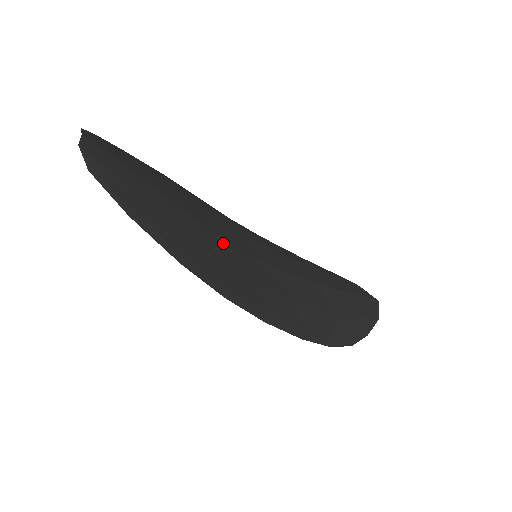
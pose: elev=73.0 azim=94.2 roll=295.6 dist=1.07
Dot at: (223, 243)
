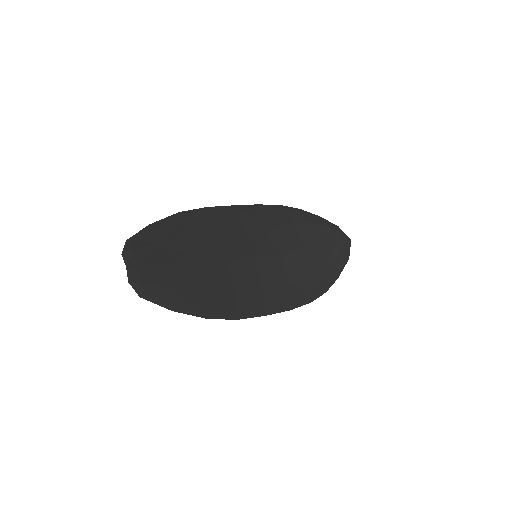
Dot at: (232, 265)
